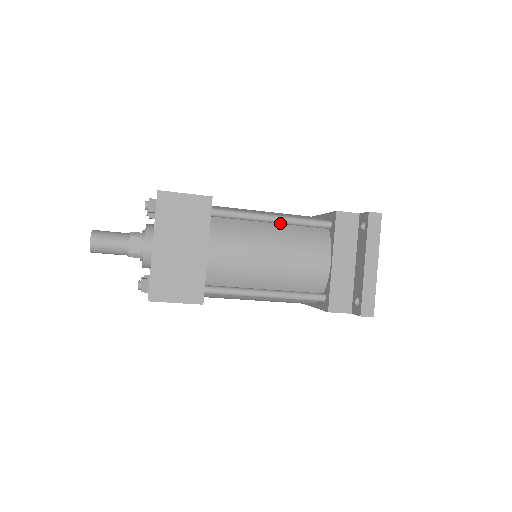
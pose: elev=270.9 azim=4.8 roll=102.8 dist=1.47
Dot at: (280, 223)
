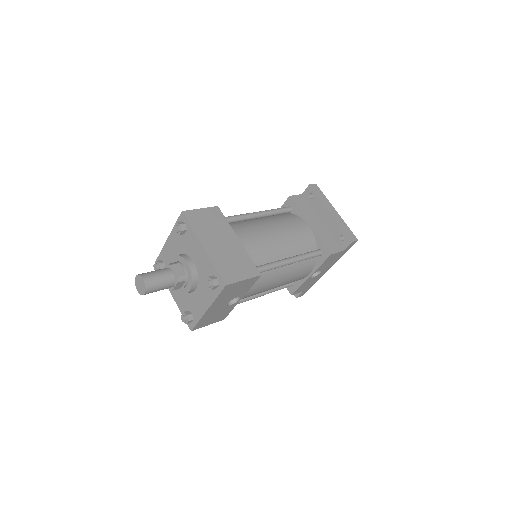
Dot at: (263, 216)
